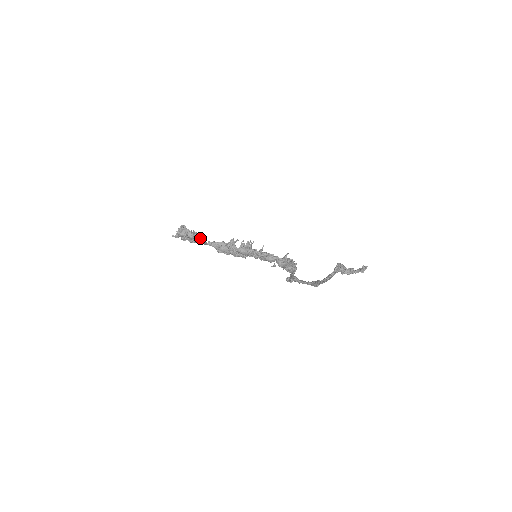
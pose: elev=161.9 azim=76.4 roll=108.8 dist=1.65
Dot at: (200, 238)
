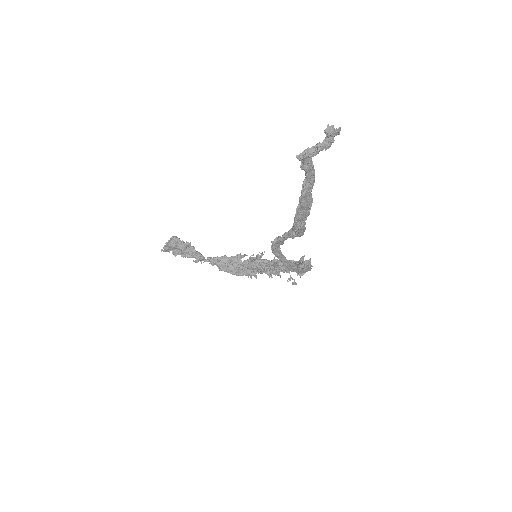
Dot at: (194, 250)
